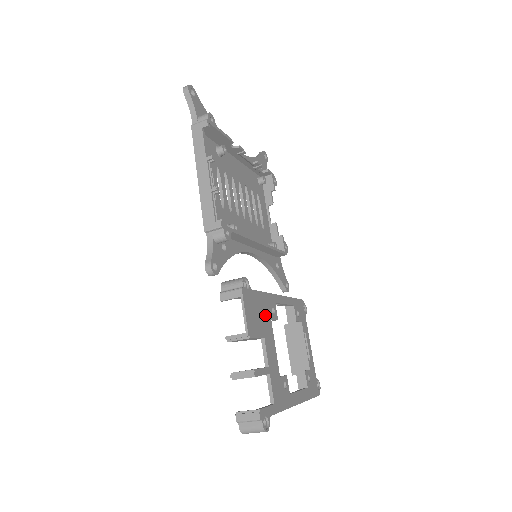
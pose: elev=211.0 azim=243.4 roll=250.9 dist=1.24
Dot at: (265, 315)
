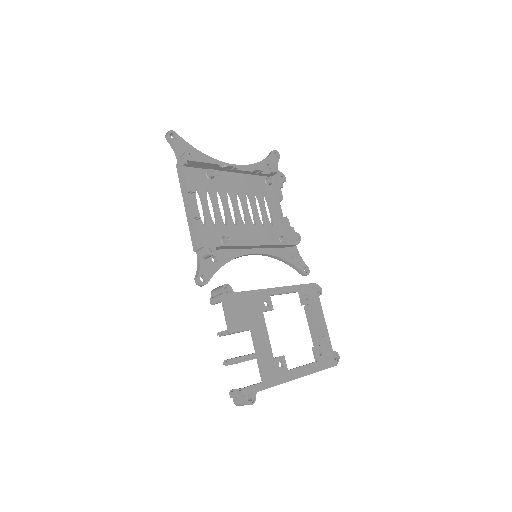
Dot at: (254, 310)
